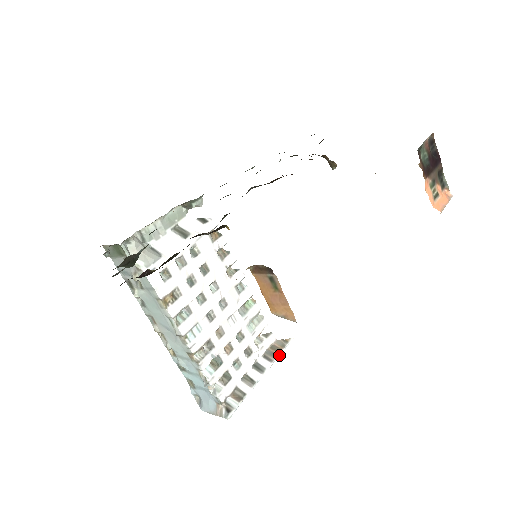
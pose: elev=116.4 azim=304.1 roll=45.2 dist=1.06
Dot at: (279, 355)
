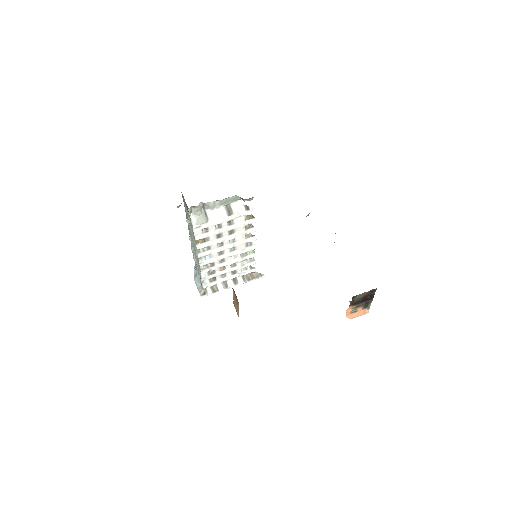
Dot at: (251, 280)
